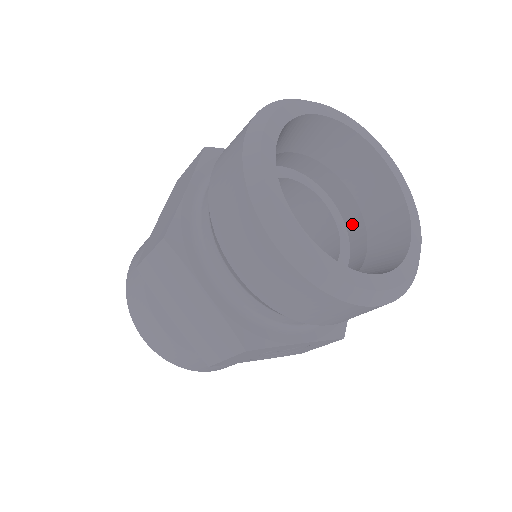
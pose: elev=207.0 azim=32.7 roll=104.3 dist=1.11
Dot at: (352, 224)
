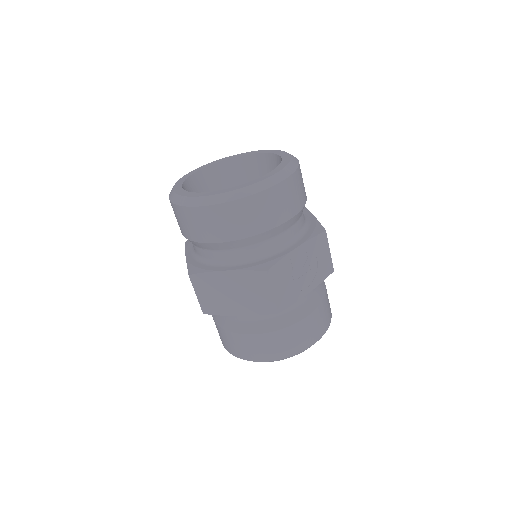
Dot at: occluded
